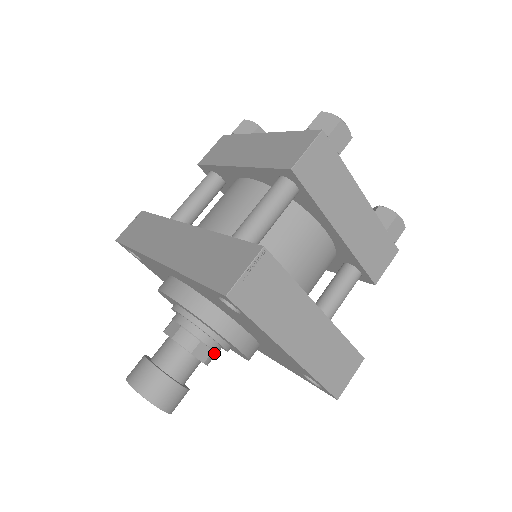
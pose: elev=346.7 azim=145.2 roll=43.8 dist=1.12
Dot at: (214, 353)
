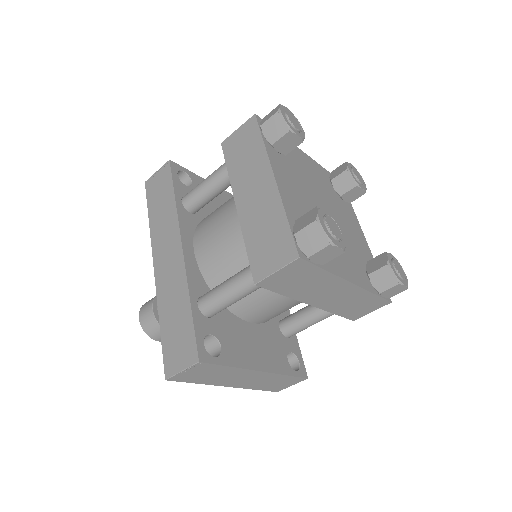
Dot at: occluded
